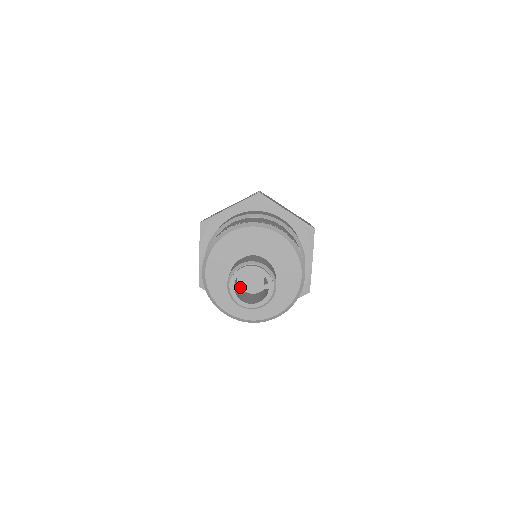
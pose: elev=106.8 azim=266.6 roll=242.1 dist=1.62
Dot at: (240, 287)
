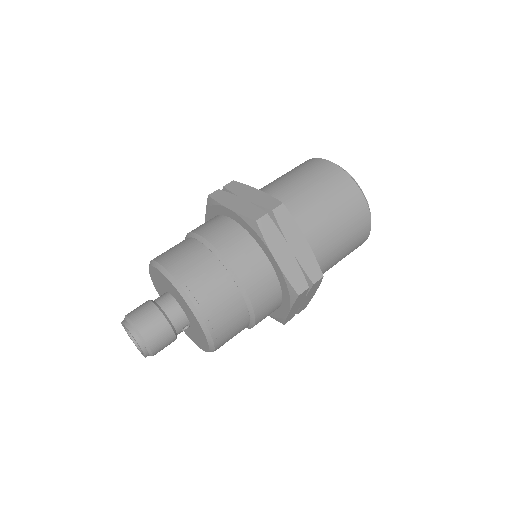
Dot at: occluded
